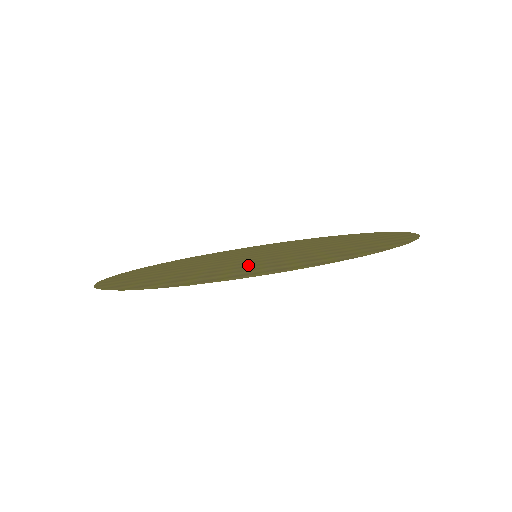
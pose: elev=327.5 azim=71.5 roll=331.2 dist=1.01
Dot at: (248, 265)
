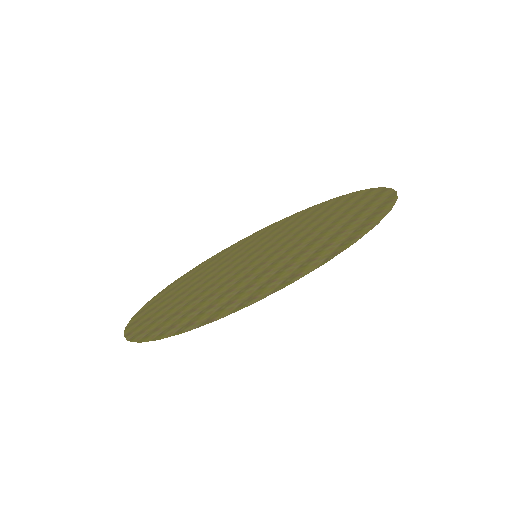
Dot at: (310, 241)
